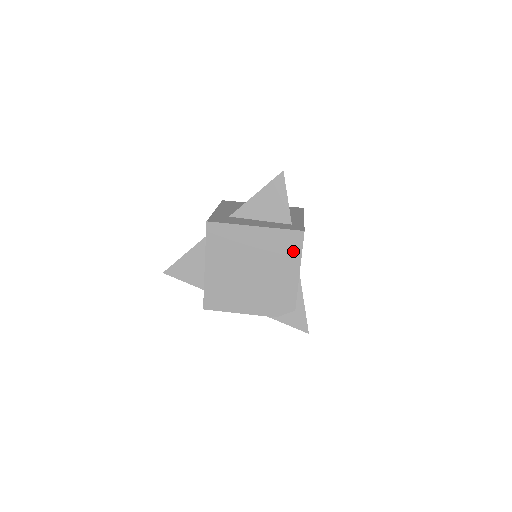
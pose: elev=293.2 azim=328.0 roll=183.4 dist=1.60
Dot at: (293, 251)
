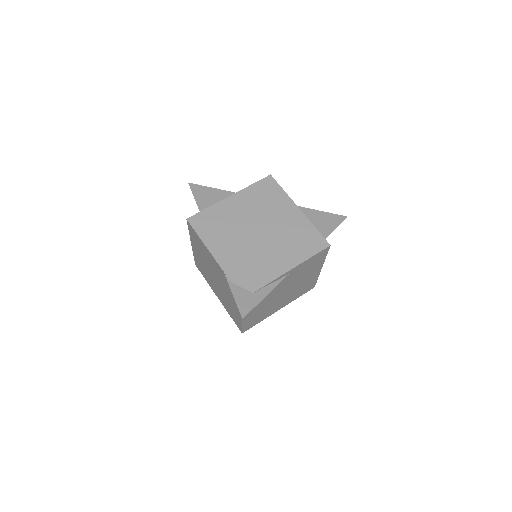
Dot at: (306, 249)
